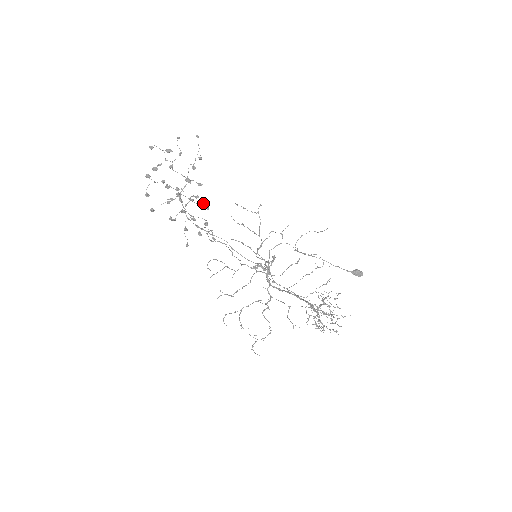
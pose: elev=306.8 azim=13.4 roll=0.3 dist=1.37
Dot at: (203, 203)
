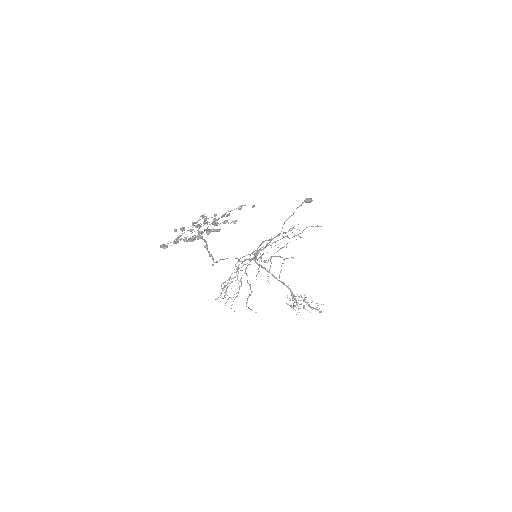
Dot at: occluded
